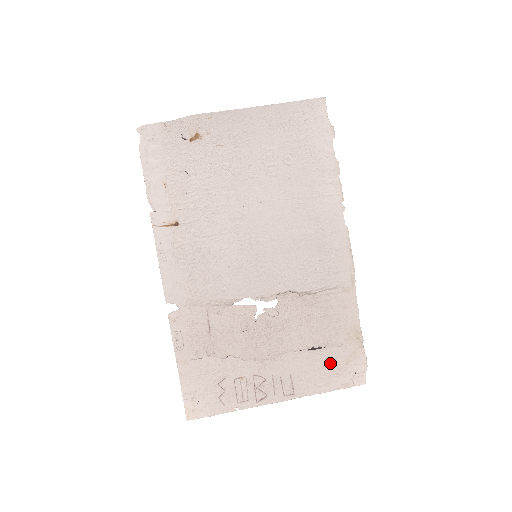
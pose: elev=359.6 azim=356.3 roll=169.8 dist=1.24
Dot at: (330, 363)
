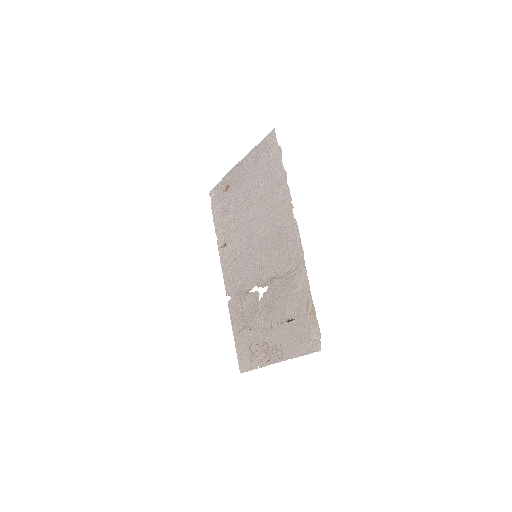
Dot at: (299, 332)
